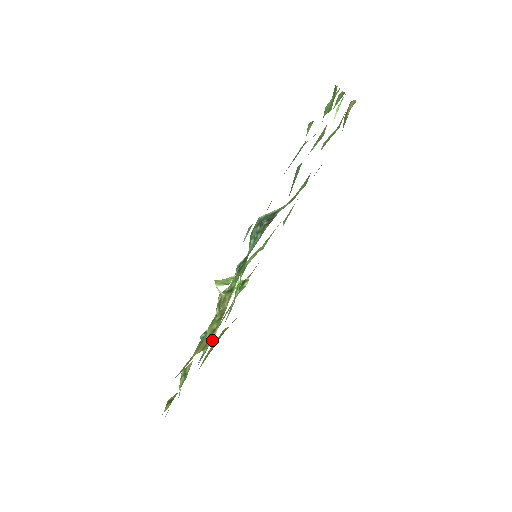
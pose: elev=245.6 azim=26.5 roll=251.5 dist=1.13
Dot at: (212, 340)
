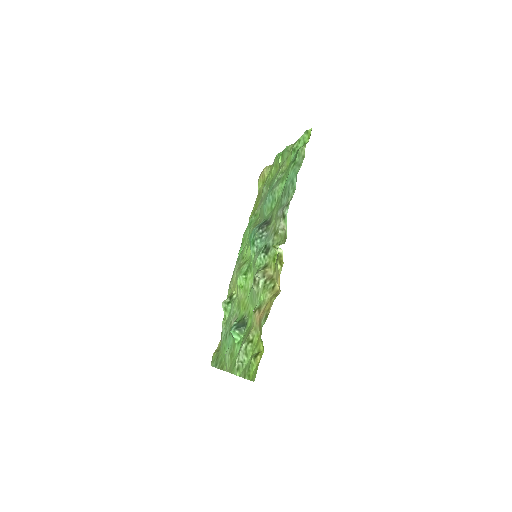
Dot at: (277, 291)
